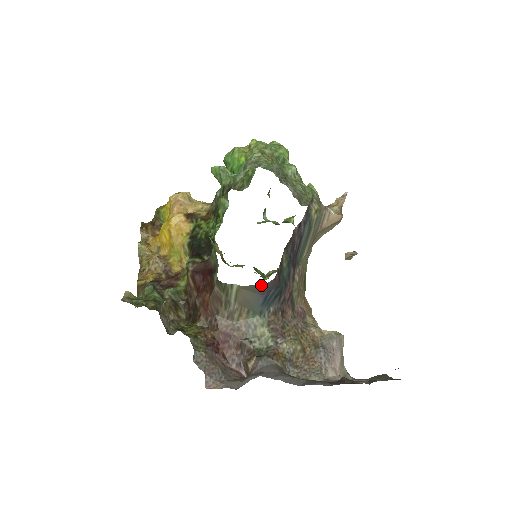
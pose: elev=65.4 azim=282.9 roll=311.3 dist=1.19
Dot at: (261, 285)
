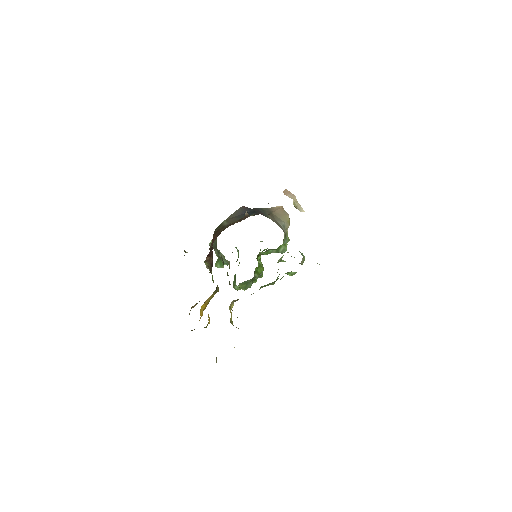
Dot at: (237, 211)
